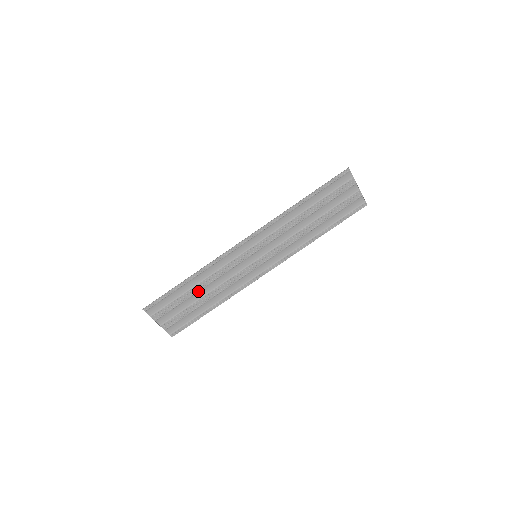
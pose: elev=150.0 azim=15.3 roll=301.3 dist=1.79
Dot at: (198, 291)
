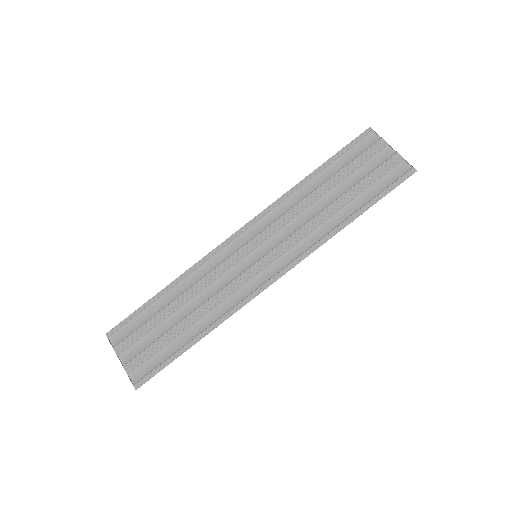
Dot at: (177, 310)
